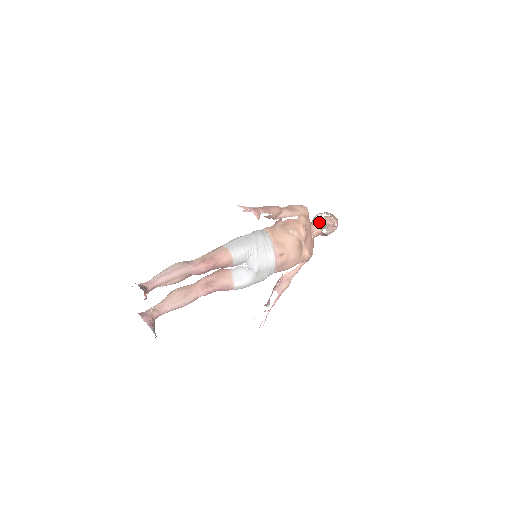
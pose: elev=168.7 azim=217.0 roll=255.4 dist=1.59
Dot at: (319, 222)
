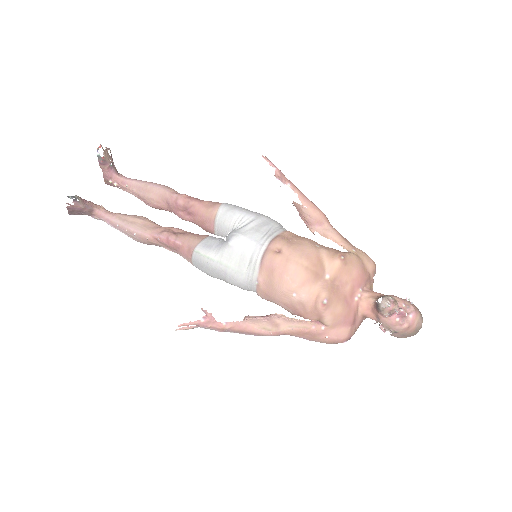
Dot at: occluded
